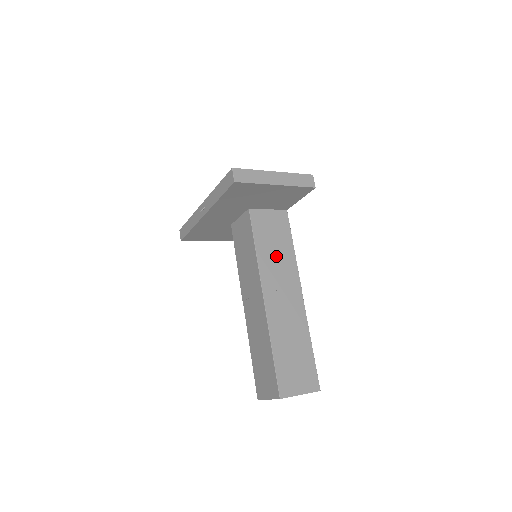
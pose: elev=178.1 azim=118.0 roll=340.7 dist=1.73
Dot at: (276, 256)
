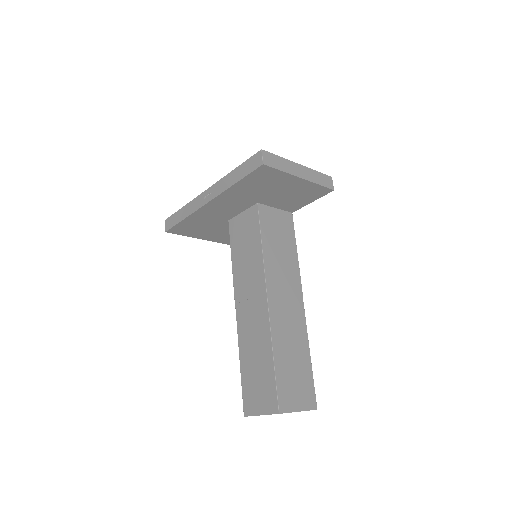
Dot at: (281, 258)
